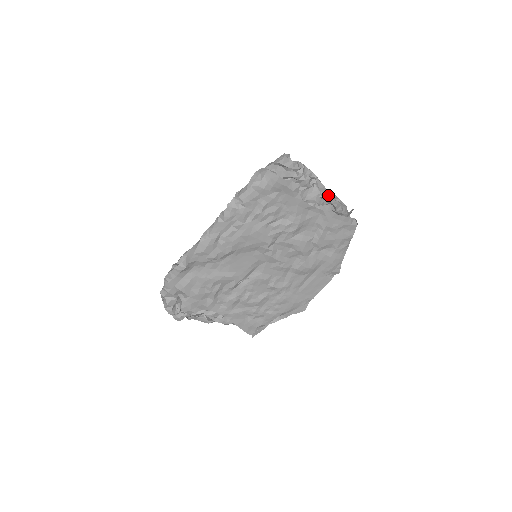
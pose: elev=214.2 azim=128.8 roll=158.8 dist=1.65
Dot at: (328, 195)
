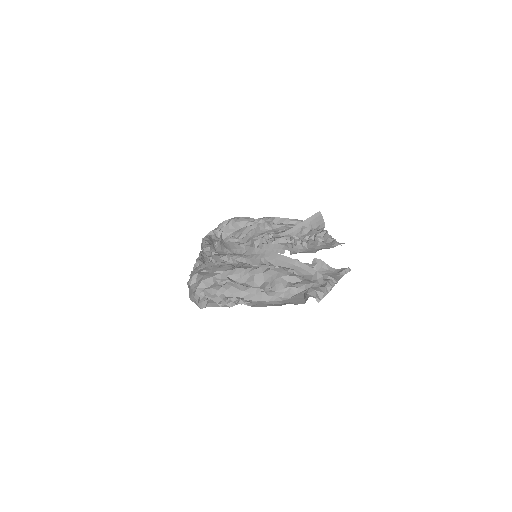
Dot at: (266, 299)
